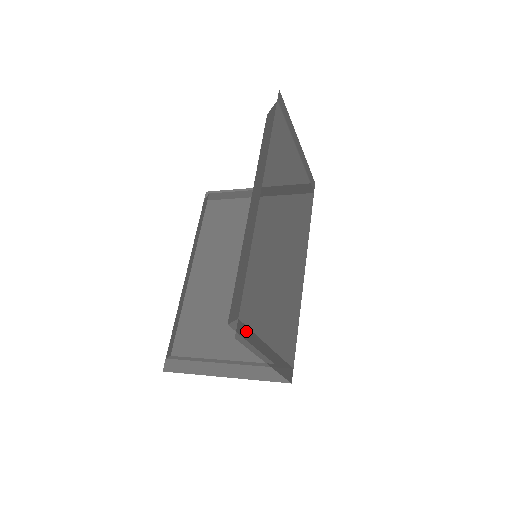
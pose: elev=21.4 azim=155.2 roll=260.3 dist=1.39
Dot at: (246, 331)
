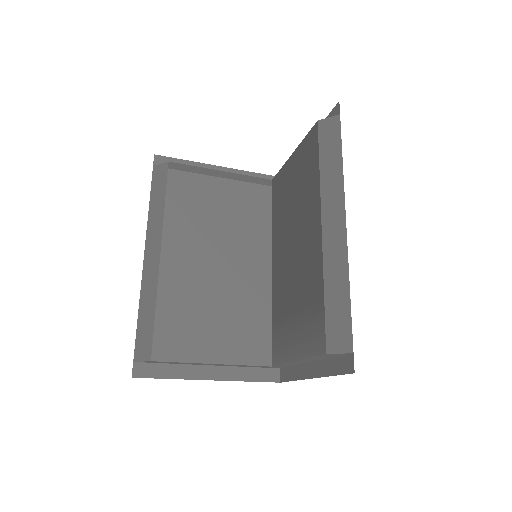
Dot at: (341, 360)
